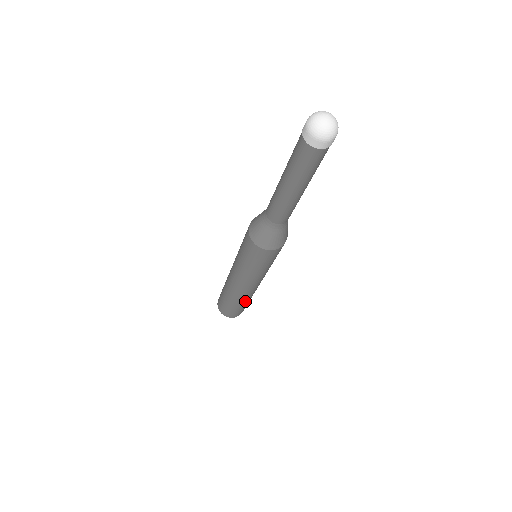
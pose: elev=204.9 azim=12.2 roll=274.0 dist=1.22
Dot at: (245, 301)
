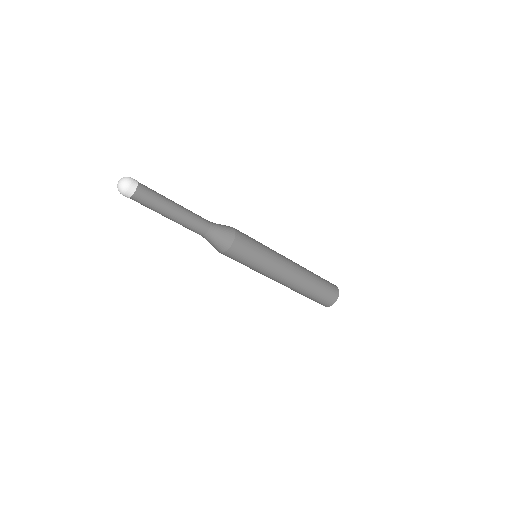
Dot at: (300, 292)
